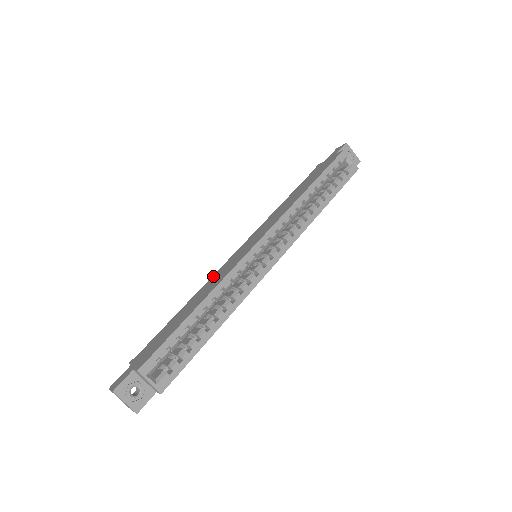
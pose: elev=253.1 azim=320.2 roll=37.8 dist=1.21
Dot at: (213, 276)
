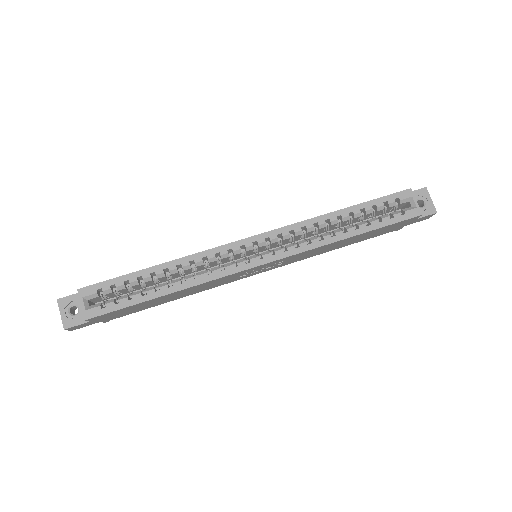
Dot at: occluded
